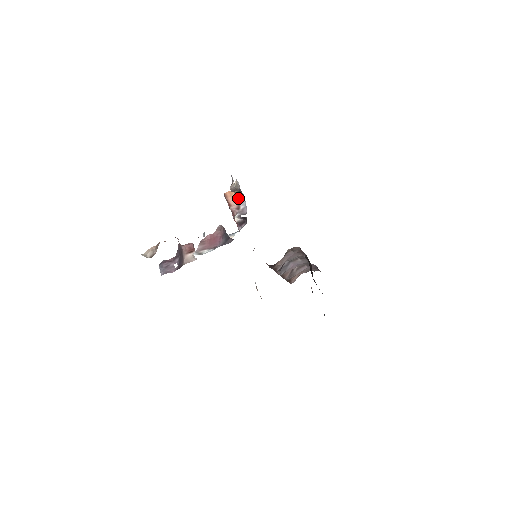
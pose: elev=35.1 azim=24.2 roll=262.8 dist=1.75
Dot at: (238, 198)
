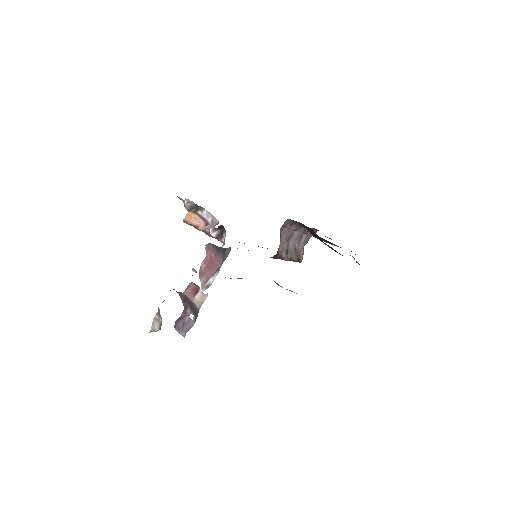
Dot at: (199, 215)
